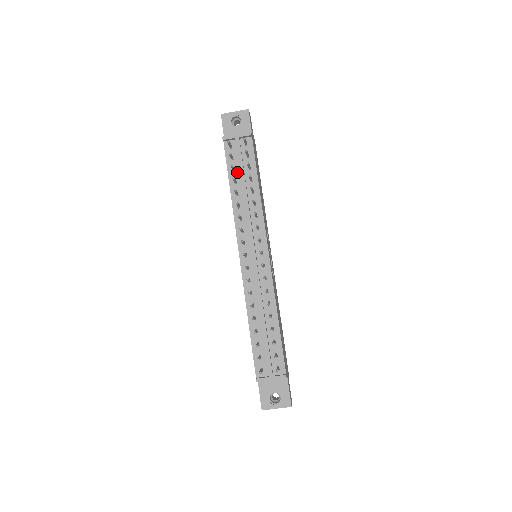
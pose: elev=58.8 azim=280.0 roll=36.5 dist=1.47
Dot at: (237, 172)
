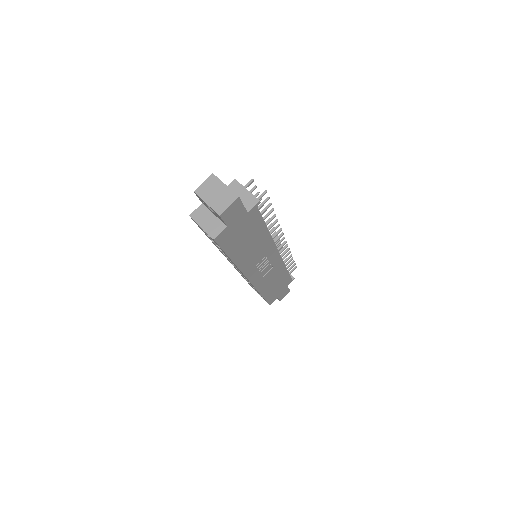
Dot at: occluded
